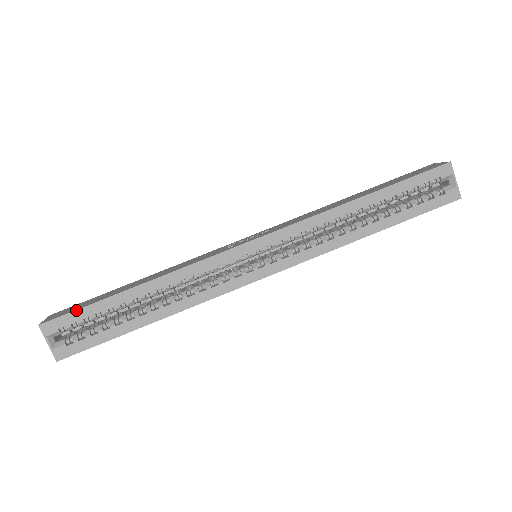
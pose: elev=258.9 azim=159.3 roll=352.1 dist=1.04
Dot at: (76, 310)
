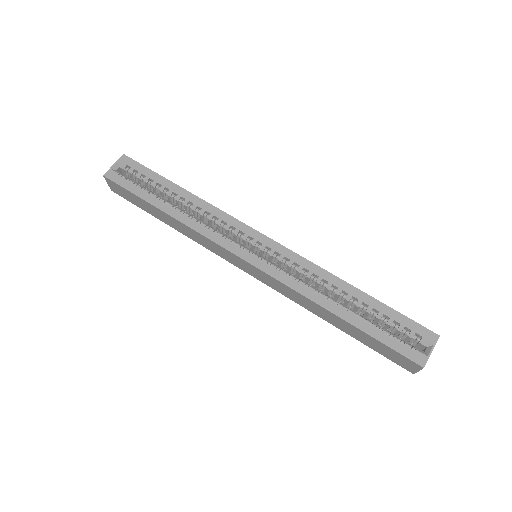
Dot at: (146, 167)
